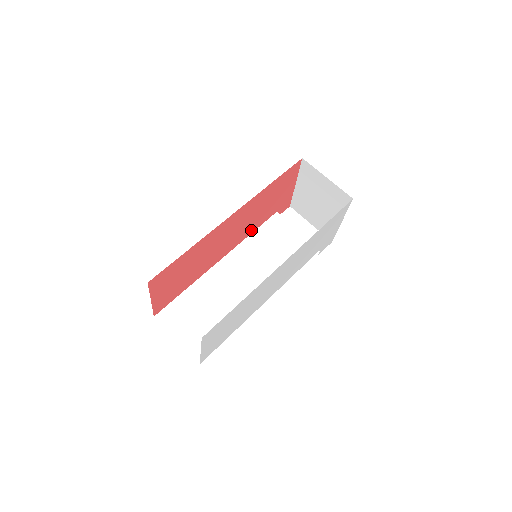
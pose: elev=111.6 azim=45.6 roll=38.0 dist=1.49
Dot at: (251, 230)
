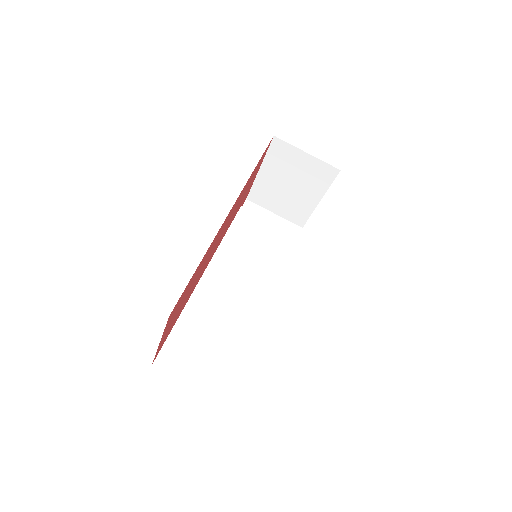
Dot at: (226, 231)
